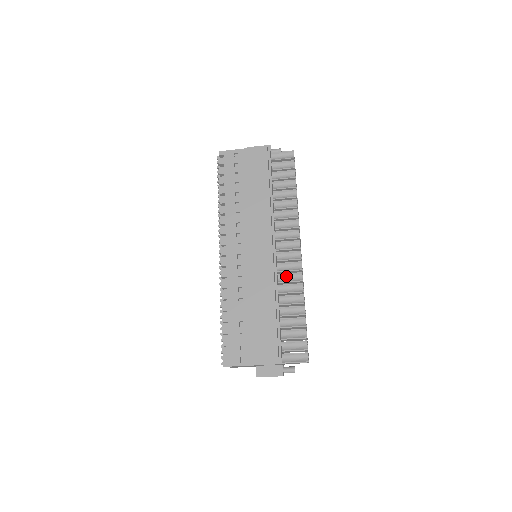
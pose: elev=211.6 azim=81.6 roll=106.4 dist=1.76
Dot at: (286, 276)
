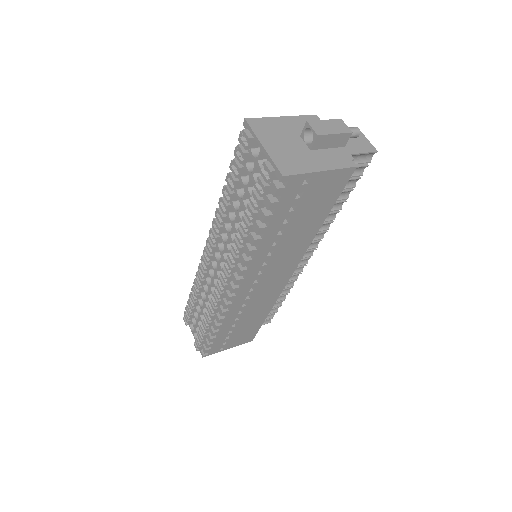
Dot at: occluded
